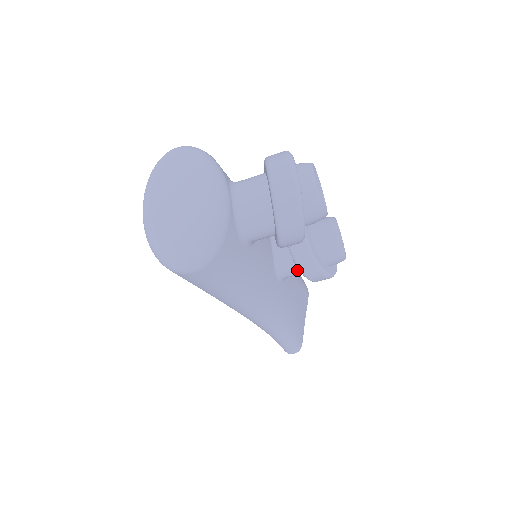
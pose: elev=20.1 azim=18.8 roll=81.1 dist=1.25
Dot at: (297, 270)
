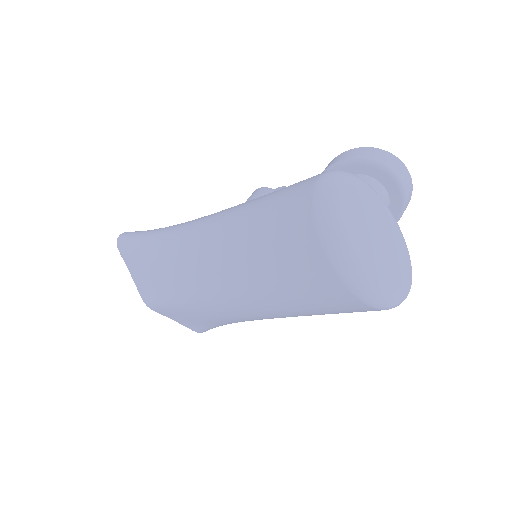
Dot at: occluded
